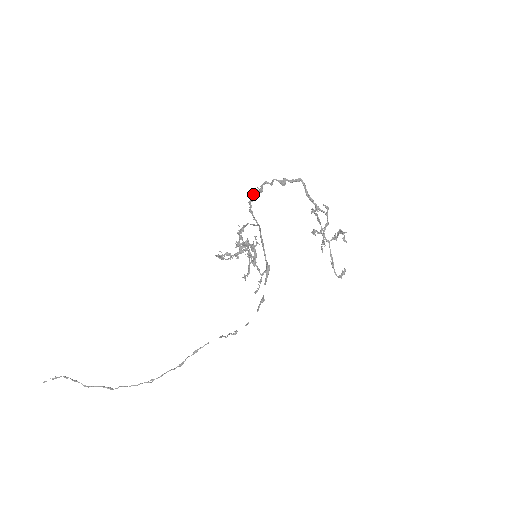
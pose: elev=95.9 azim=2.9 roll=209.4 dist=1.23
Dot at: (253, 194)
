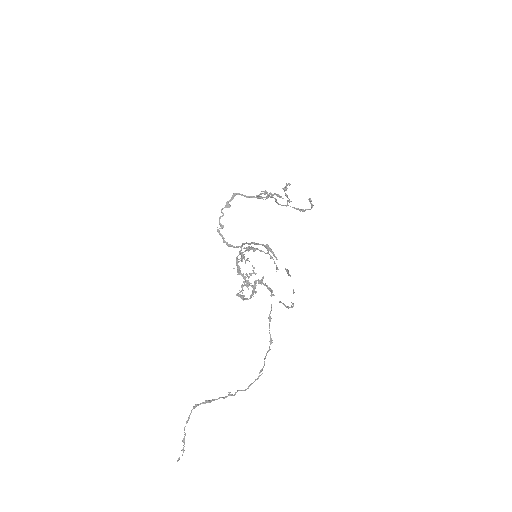
Dot at: (220, 234)
